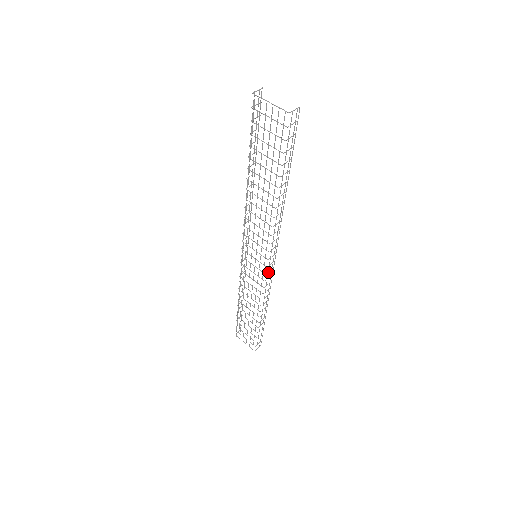
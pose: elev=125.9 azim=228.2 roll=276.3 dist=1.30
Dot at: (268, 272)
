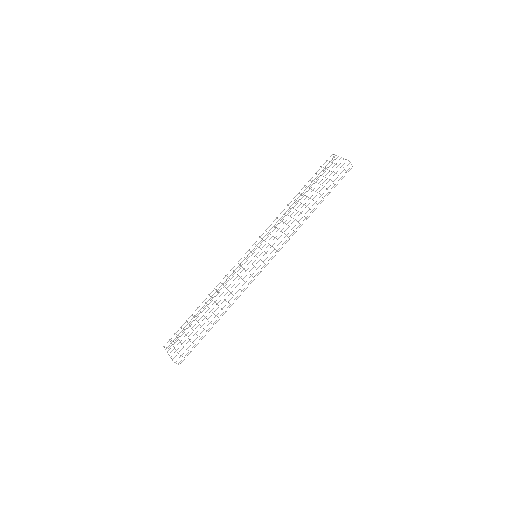
Dot at: occluded
